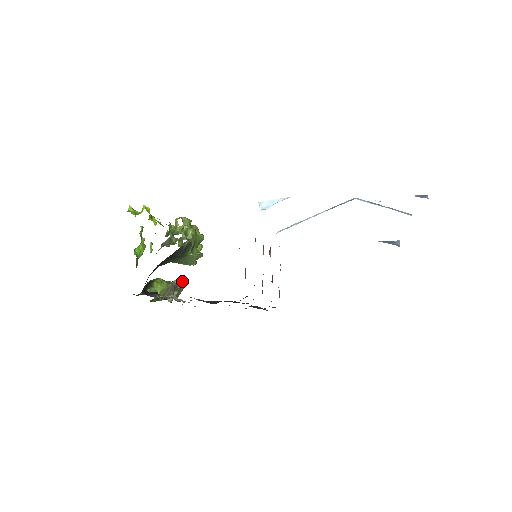
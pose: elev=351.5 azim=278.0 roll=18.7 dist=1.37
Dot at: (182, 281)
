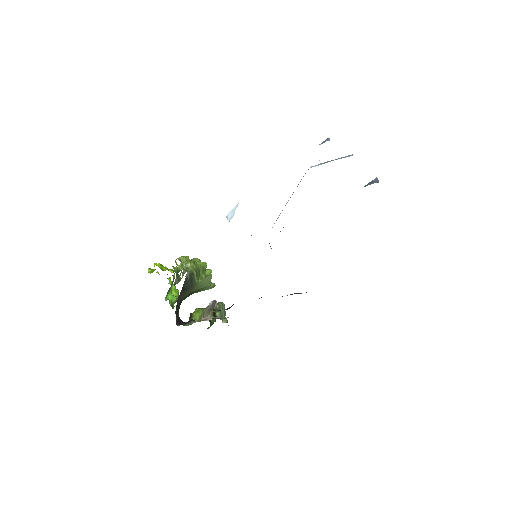
Dot at: (216, 303)
